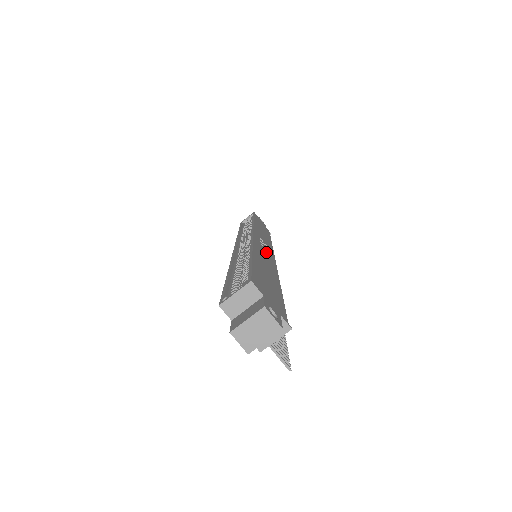
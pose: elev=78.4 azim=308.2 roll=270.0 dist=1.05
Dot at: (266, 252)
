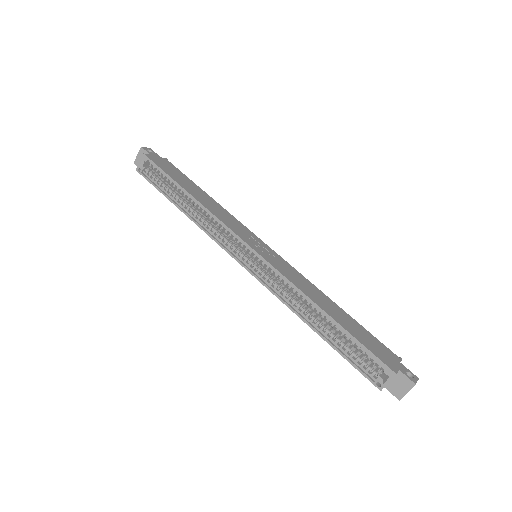
Dot at: (278, 261)
